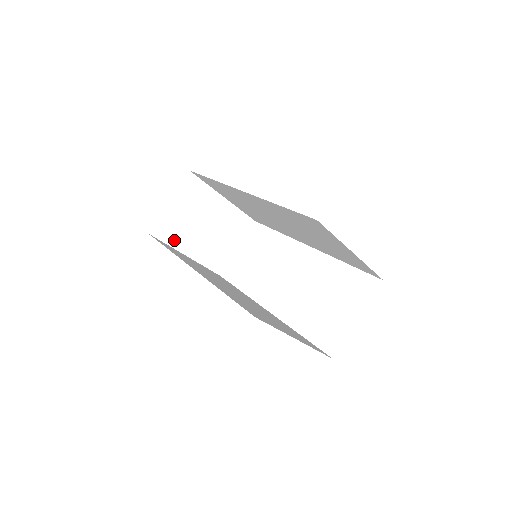
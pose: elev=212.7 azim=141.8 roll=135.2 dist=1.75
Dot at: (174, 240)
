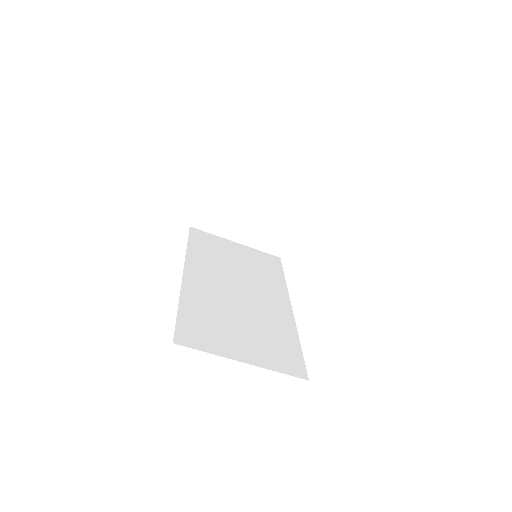
Dot at: (218, 229)
